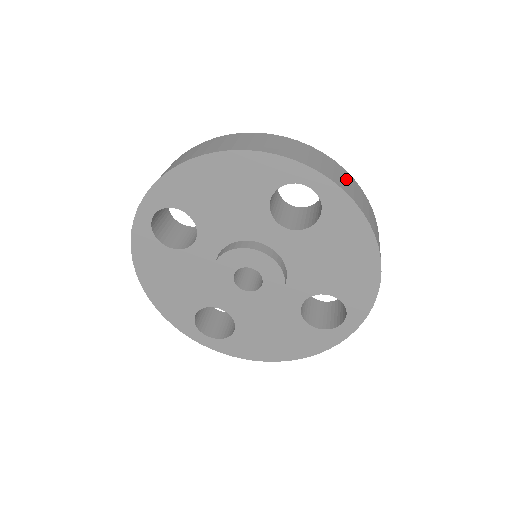
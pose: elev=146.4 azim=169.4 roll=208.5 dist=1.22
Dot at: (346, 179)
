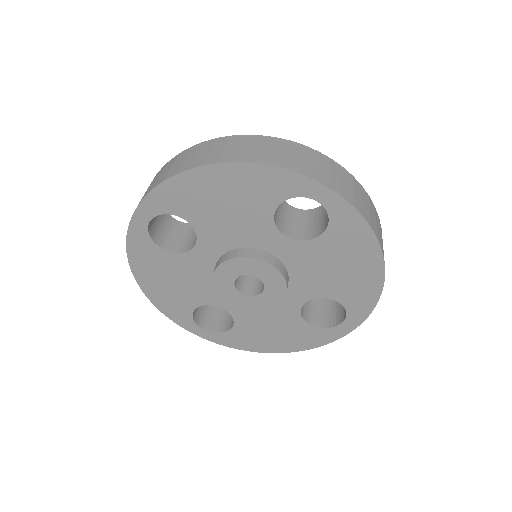
Dot at: (354, 189)
